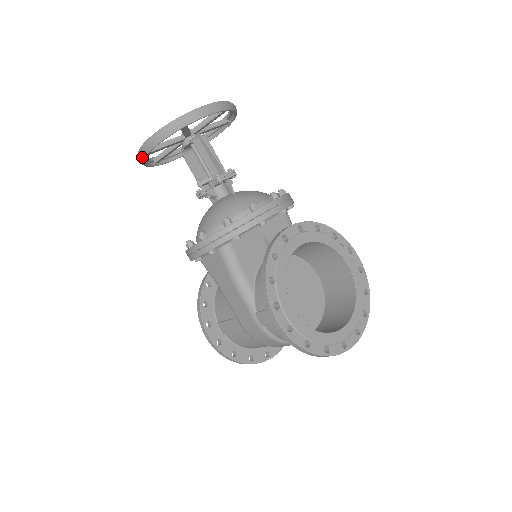
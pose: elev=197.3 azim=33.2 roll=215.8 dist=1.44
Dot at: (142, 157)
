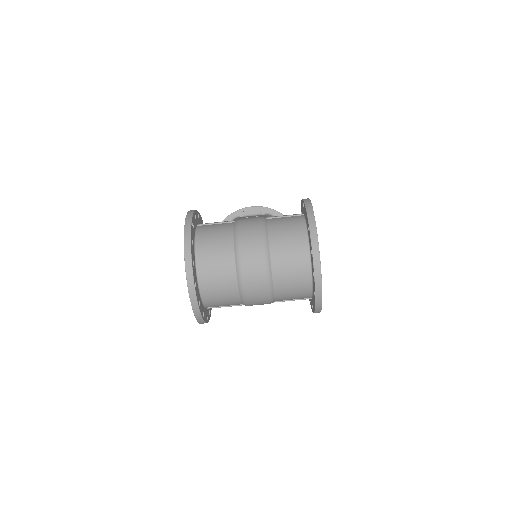
Dot at: occluded
